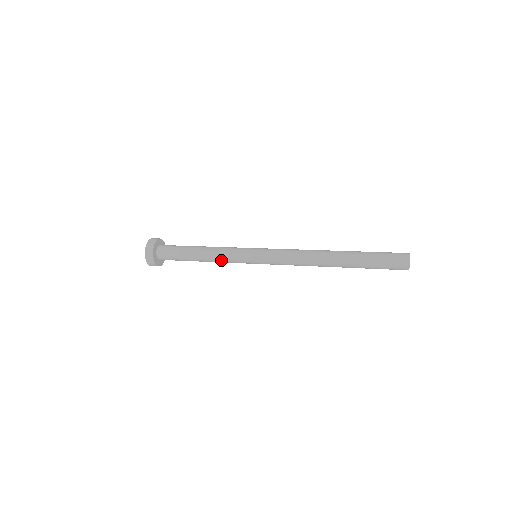
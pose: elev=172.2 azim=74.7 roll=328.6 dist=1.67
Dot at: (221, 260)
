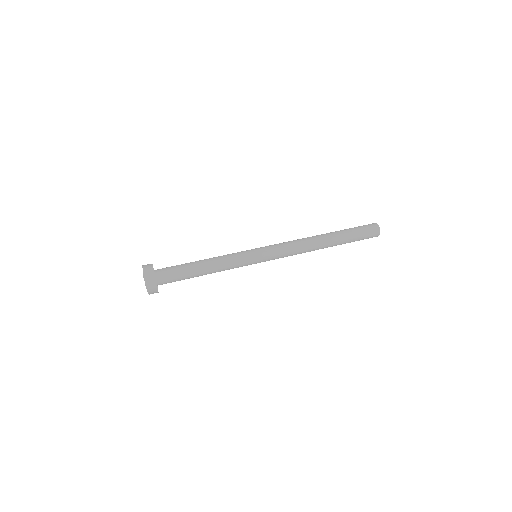
Dot at: occluded
